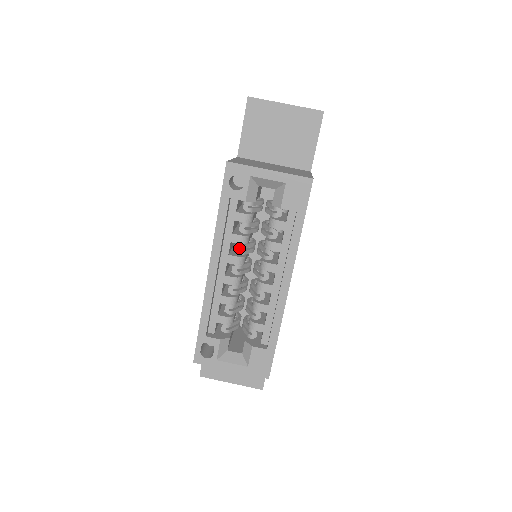
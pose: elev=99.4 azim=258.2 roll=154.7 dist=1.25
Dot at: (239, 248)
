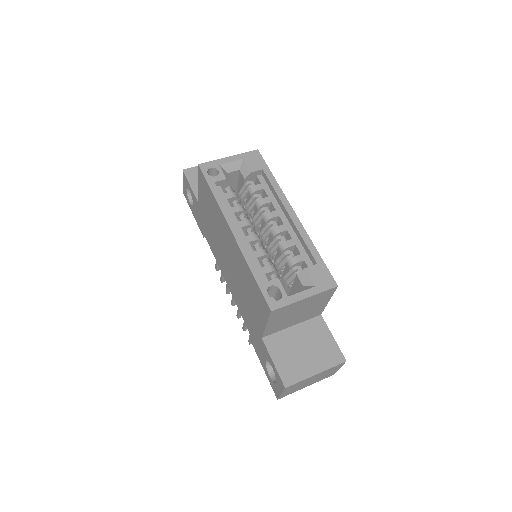
Dot at: (242, 217)
